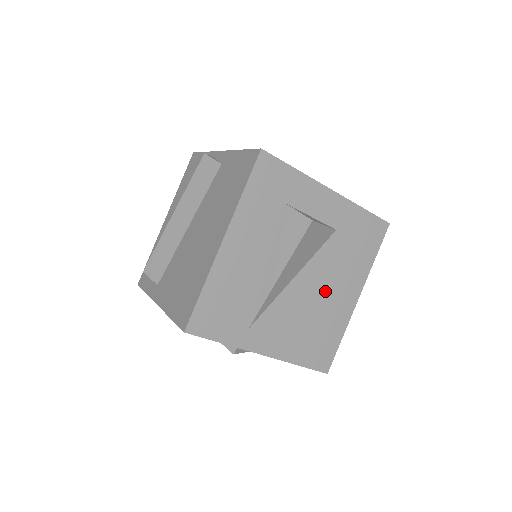
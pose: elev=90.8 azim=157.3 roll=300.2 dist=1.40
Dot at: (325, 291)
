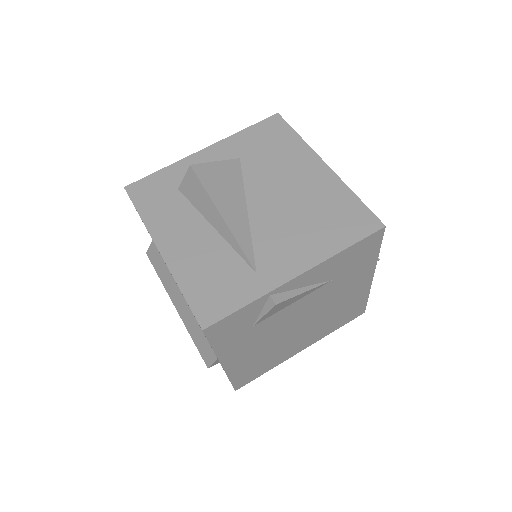
Dot at: (288, 190)
